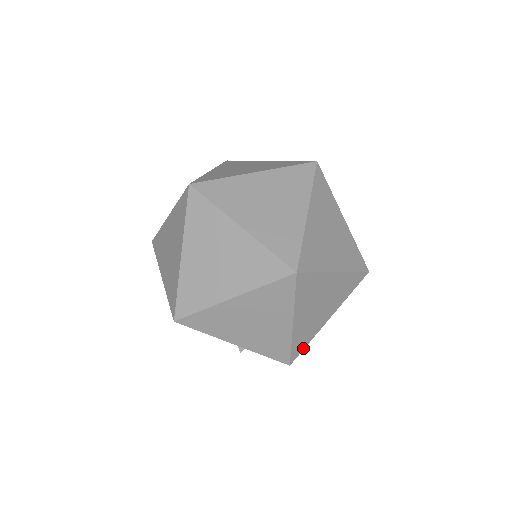
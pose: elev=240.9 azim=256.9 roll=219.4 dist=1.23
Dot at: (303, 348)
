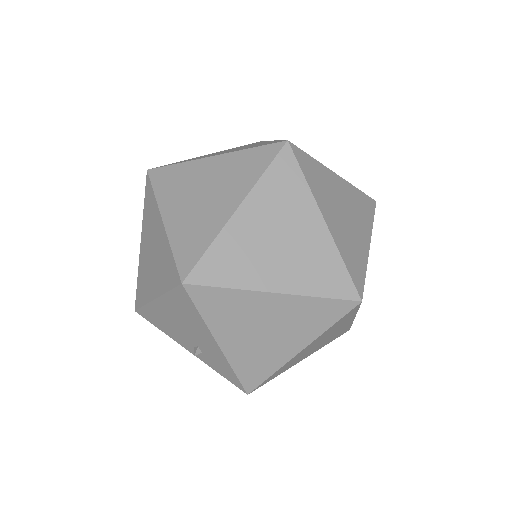
Dot at: occluded
